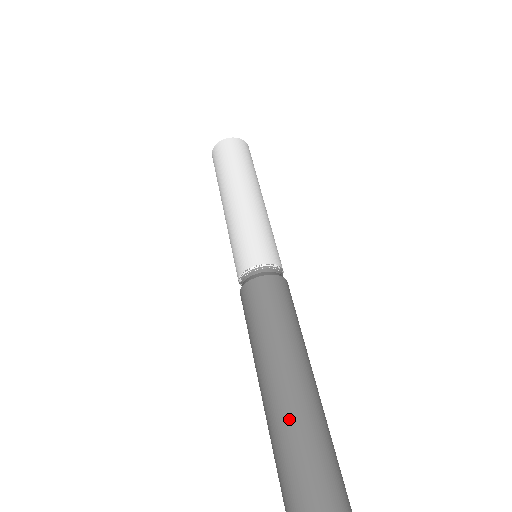
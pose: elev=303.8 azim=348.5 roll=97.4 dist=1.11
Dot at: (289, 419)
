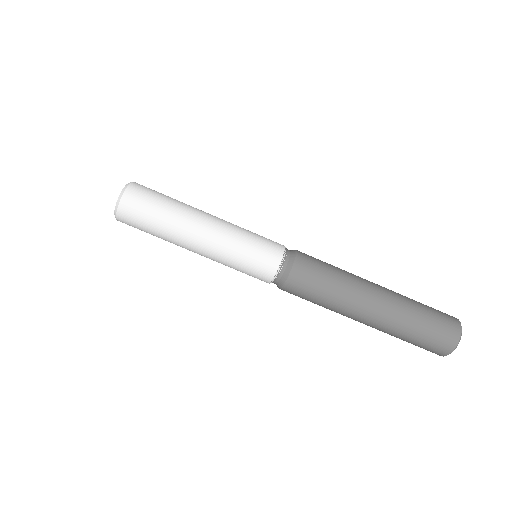
Dot at: (396, 323)
